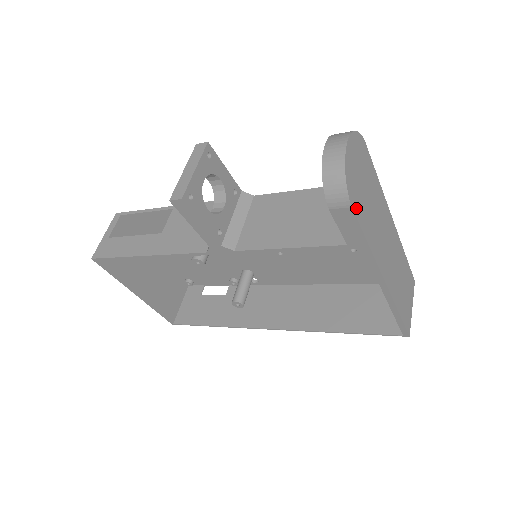
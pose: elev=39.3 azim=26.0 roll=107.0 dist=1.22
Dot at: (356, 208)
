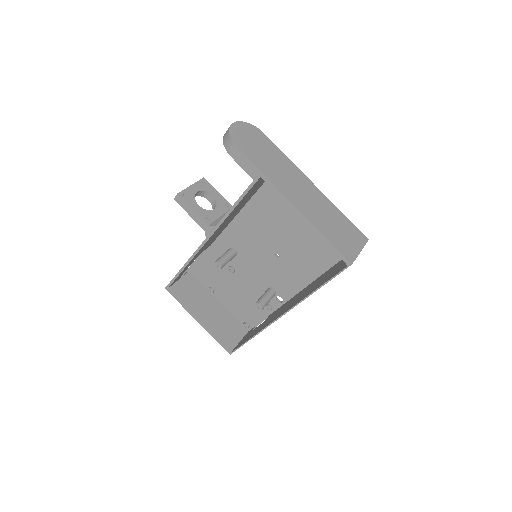
Dot at: (243, 150)
